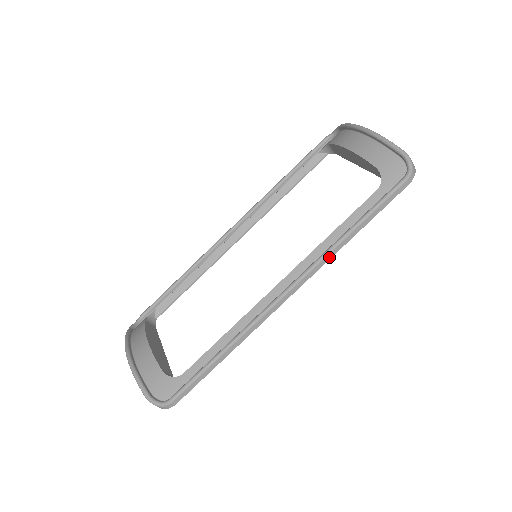
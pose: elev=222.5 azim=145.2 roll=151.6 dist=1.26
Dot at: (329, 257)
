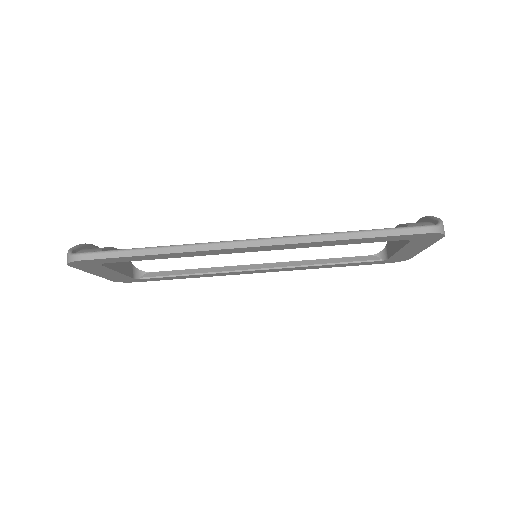
Dot at: (310, 240)
